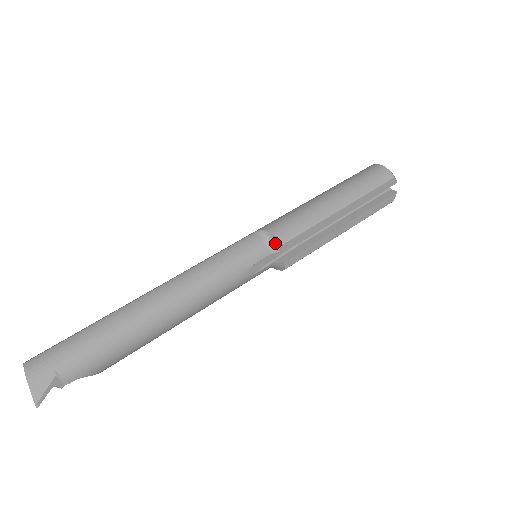
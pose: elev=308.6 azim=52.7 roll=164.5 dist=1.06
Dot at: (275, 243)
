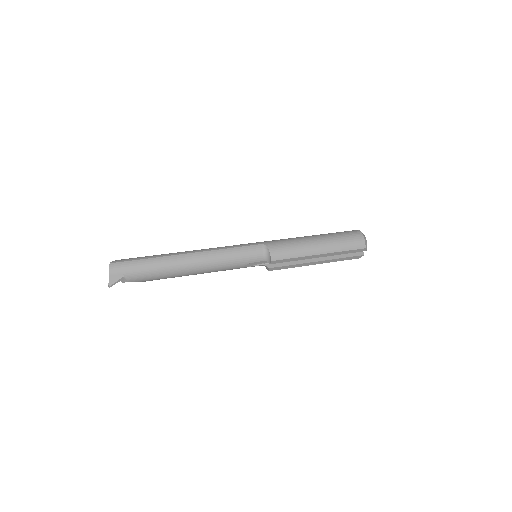
Dot at: (269, 257)
